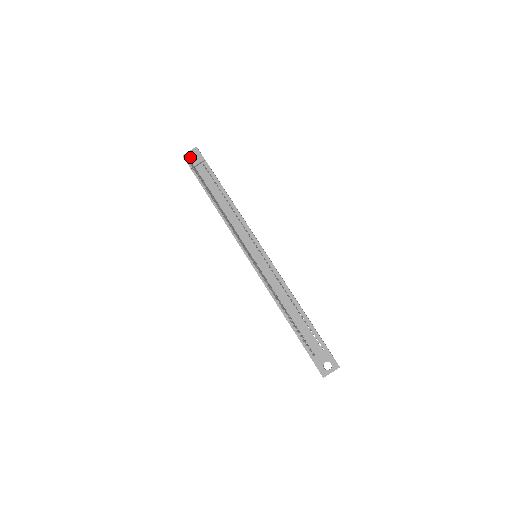
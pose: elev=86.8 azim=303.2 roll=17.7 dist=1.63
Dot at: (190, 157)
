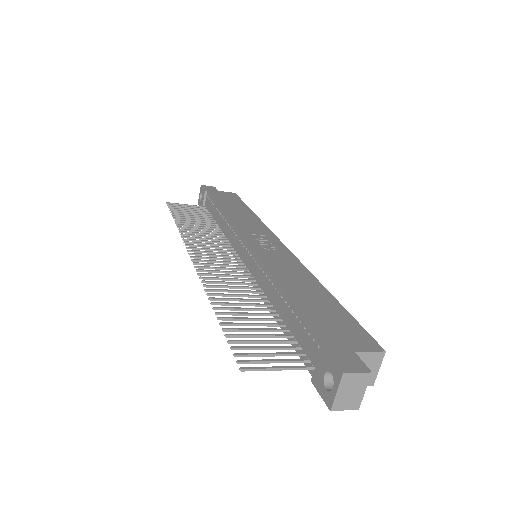
Dot at: occluded
